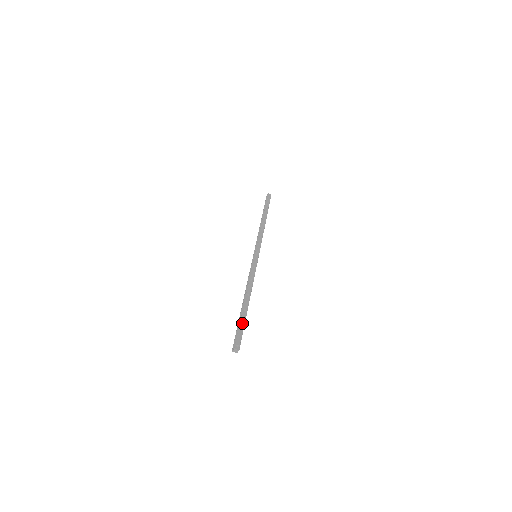
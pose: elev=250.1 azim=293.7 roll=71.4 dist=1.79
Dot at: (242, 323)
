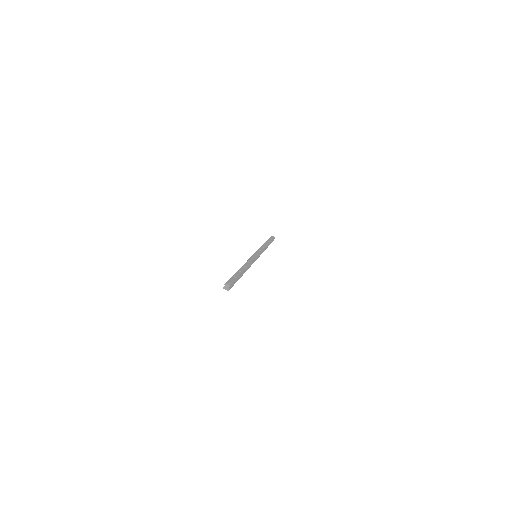
Dot at: (236, 275)
